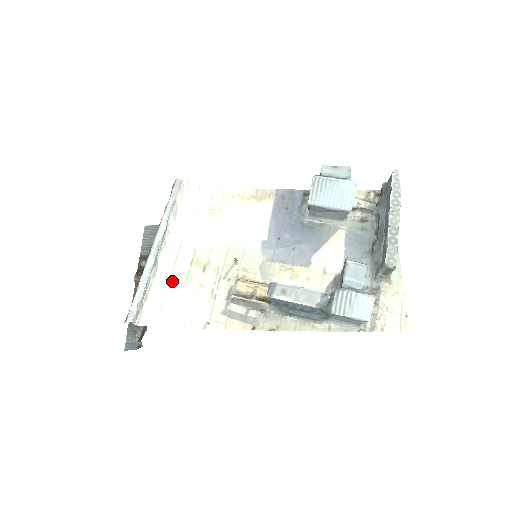
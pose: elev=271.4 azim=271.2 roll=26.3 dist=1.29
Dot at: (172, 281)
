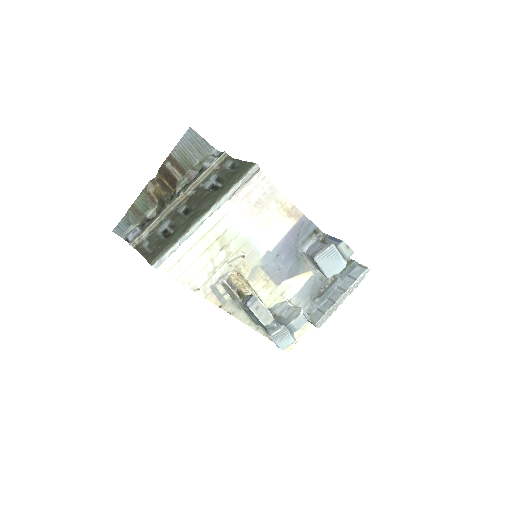
Dot at: (197, 245)
